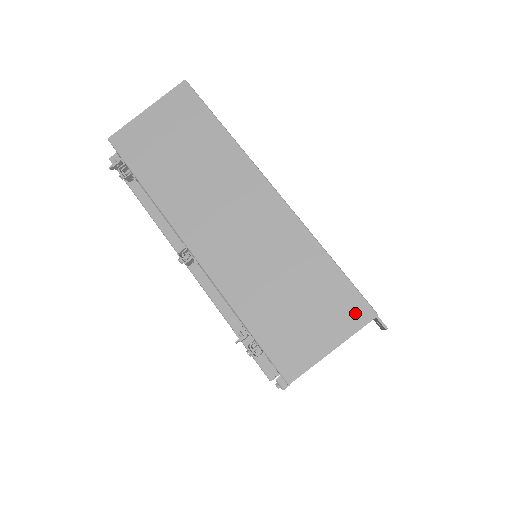
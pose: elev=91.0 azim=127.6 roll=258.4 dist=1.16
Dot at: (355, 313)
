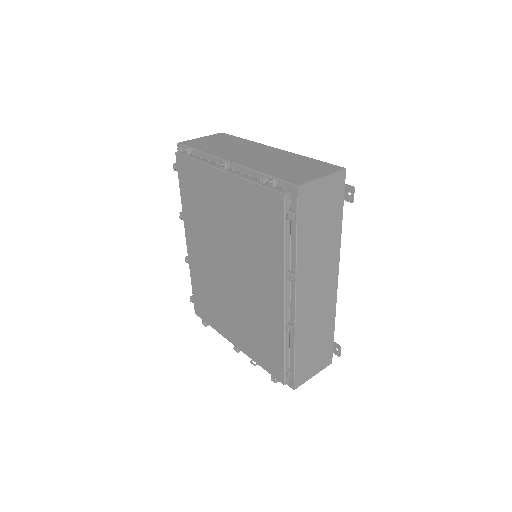
Dot at: (332, 168)
